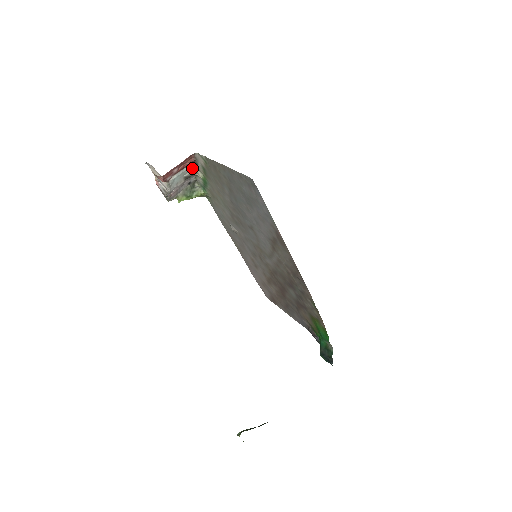
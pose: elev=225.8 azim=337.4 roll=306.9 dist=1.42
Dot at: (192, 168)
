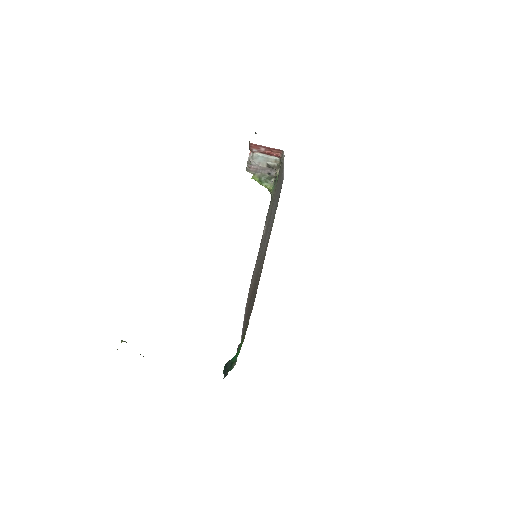
Dot at: (277, 163)
